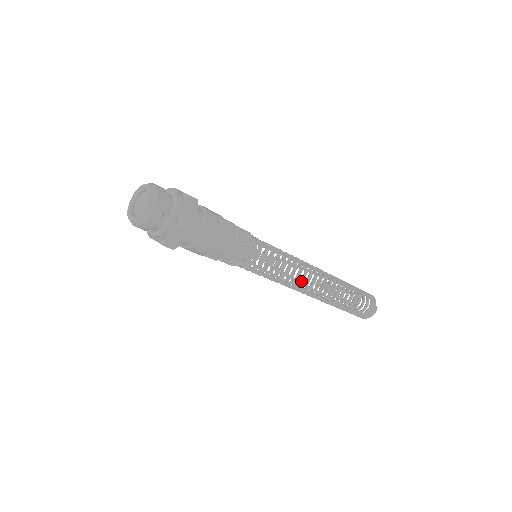
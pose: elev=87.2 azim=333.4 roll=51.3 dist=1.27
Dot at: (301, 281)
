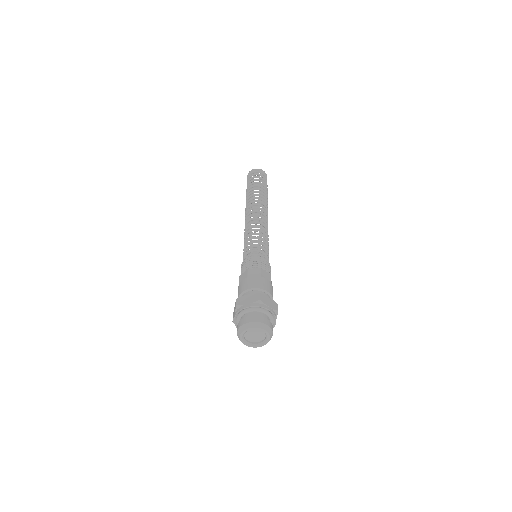
Dot at: occluded
